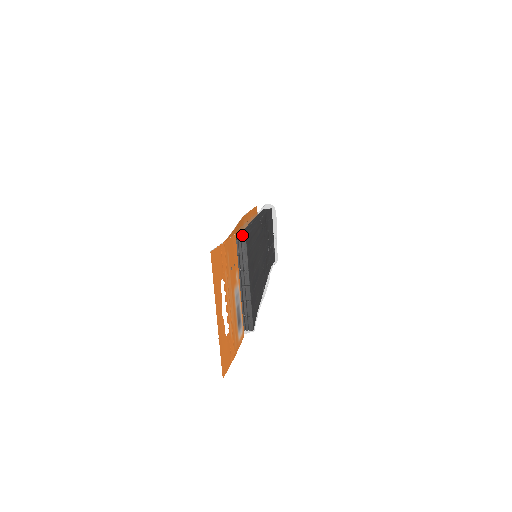
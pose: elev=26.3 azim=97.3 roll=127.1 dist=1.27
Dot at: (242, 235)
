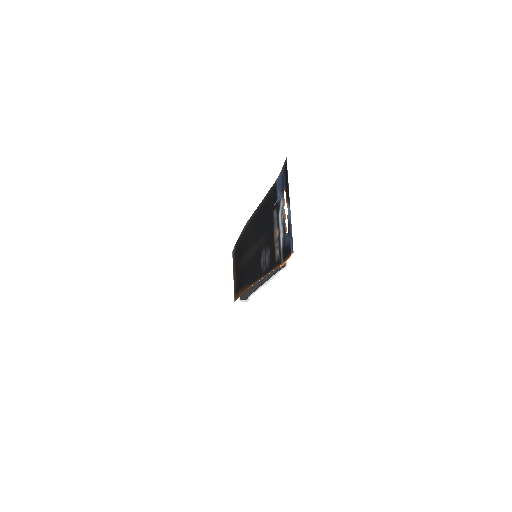
Dot at: occluded
